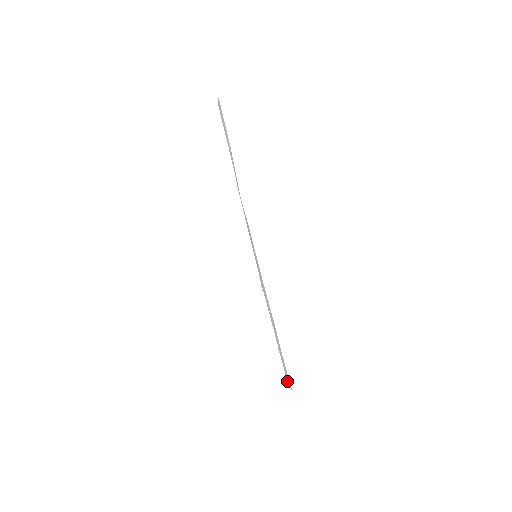
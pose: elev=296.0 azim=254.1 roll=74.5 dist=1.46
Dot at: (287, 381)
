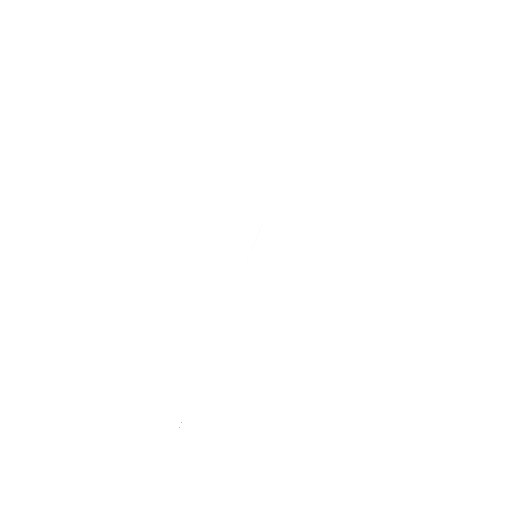
Dot at: occluded
